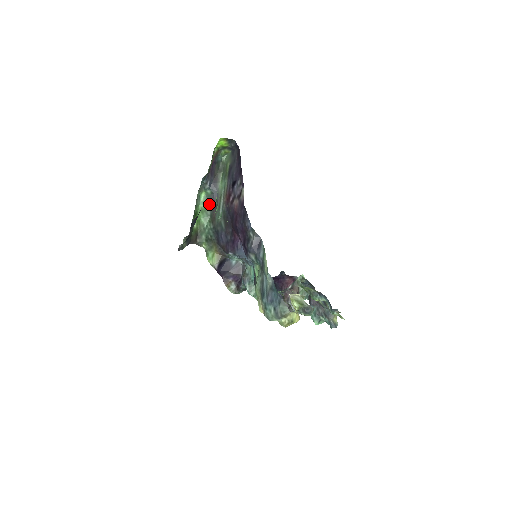
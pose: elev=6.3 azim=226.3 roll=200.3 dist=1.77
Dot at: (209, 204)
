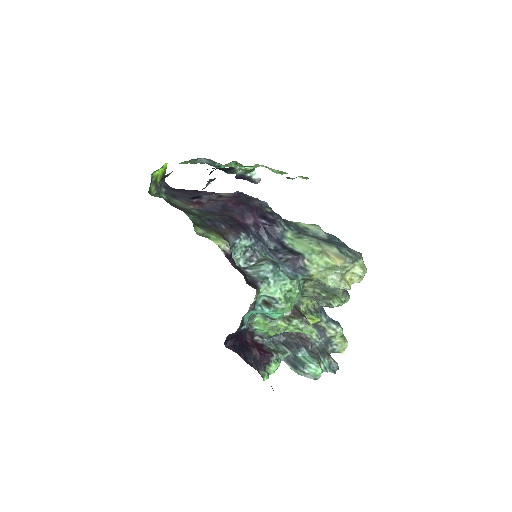
Dot at: (171, 205)
